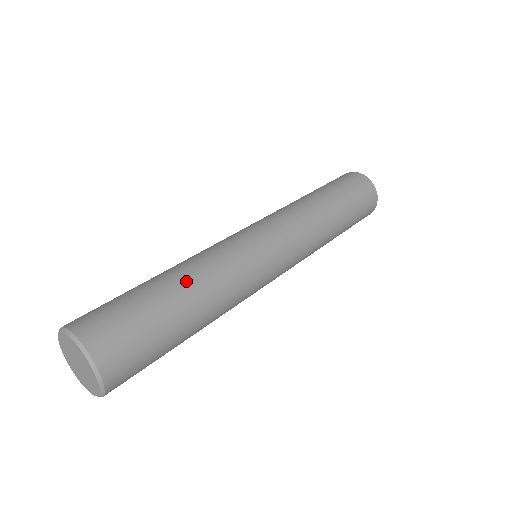
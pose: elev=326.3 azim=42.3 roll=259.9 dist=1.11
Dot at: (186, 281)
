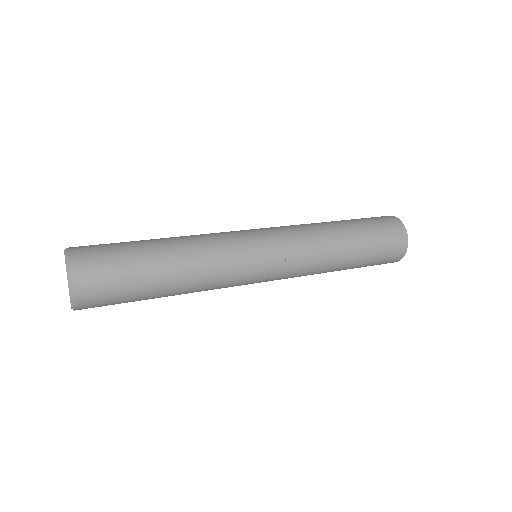
Dot at: (171, 244)
